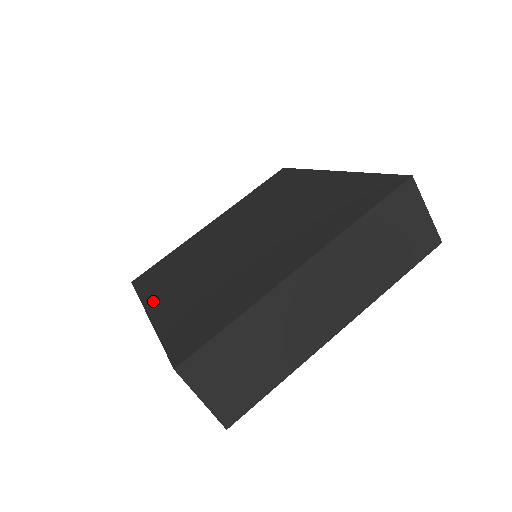
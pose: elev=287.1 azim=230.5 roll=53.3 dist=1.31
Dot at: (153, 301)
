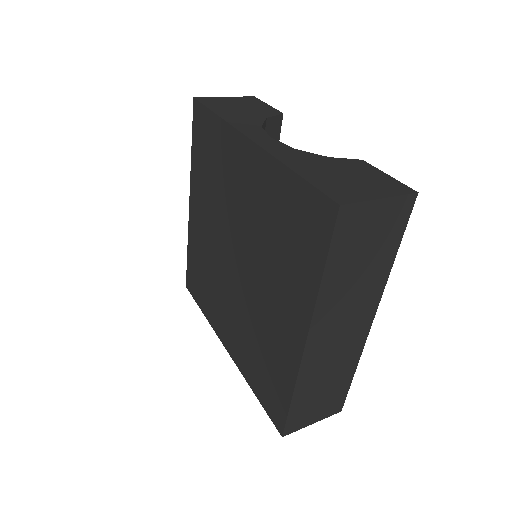
Dot at: (219, 331)
